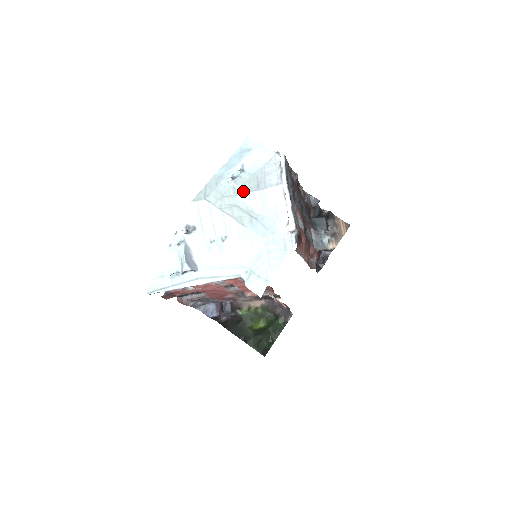
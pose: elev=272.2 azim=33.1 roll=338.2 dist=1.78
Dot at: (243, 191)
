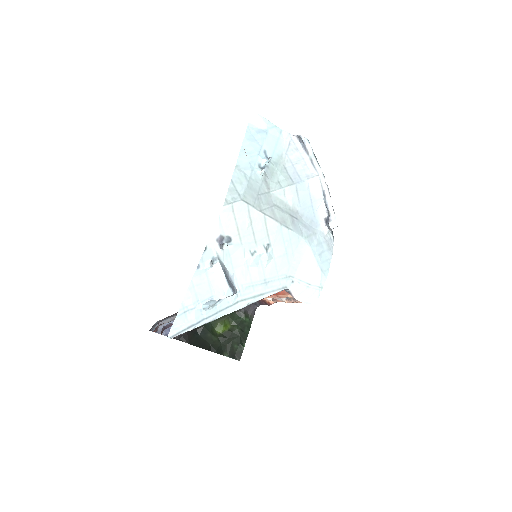
Dot at: (277, 186)
